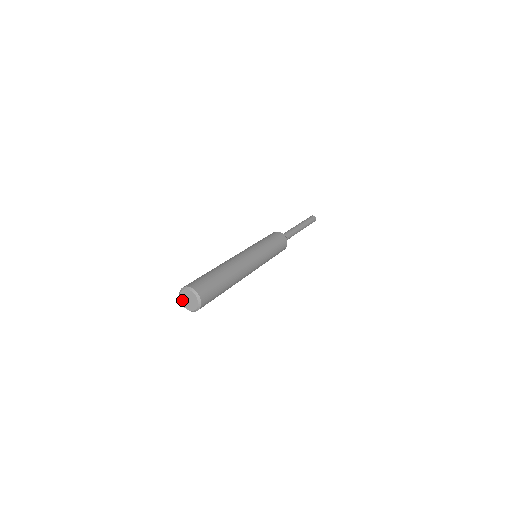
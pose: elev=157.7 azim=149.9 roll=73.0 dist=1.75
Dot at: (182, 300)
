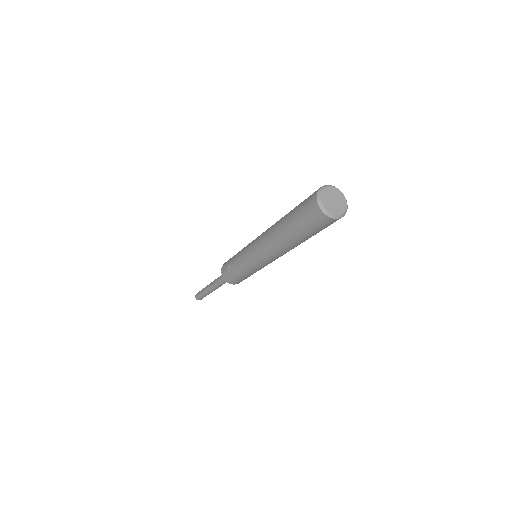
Dot at: (325, 200)
